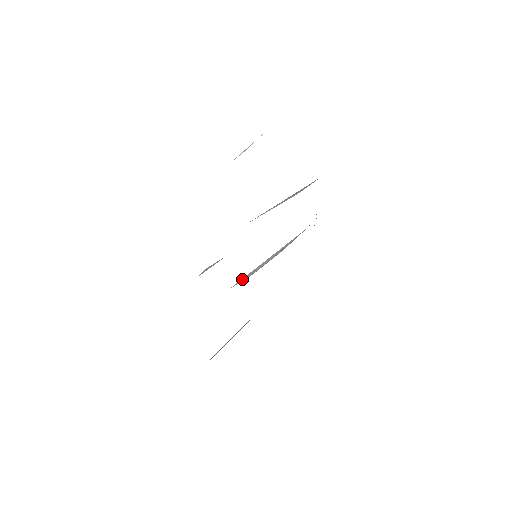
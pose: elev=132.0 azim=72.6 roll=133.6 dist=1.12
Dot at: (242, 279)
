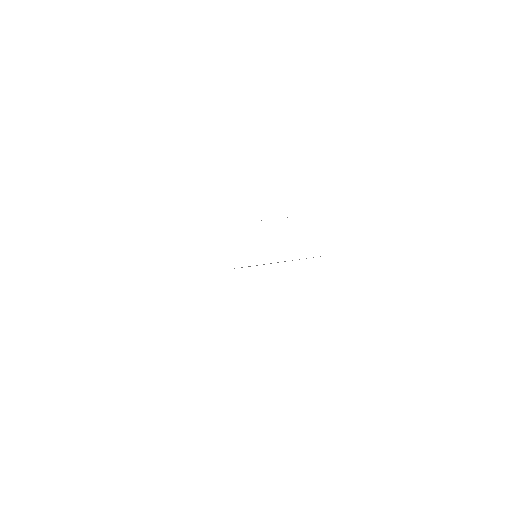
Dot at: (242, 267)
